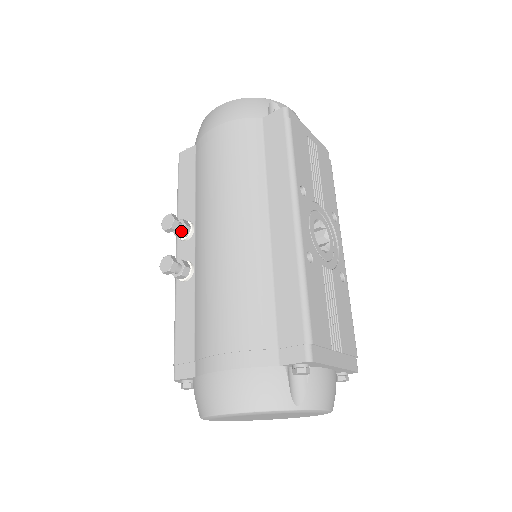
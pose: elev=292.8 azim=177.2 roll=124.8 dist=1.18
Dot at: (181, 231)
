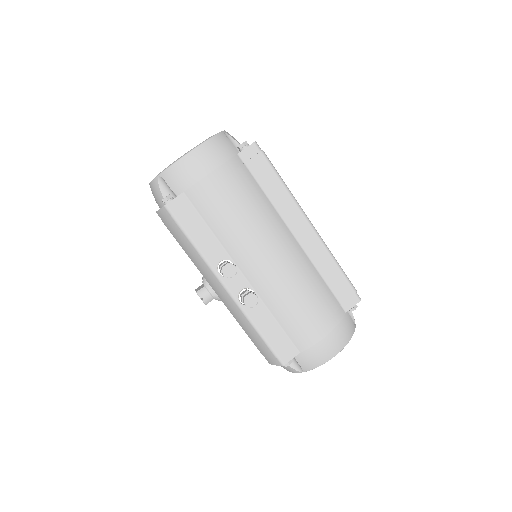
Dot at: occluded
